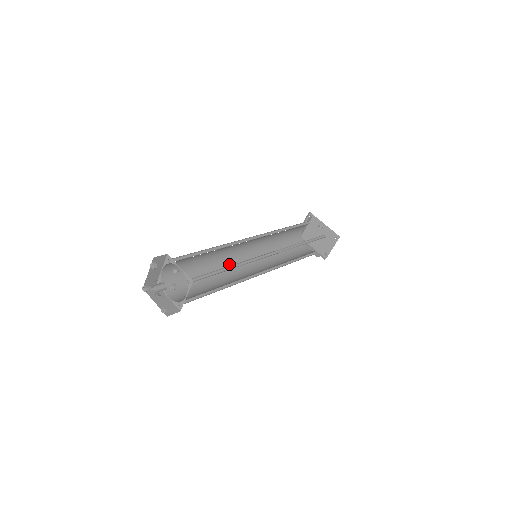
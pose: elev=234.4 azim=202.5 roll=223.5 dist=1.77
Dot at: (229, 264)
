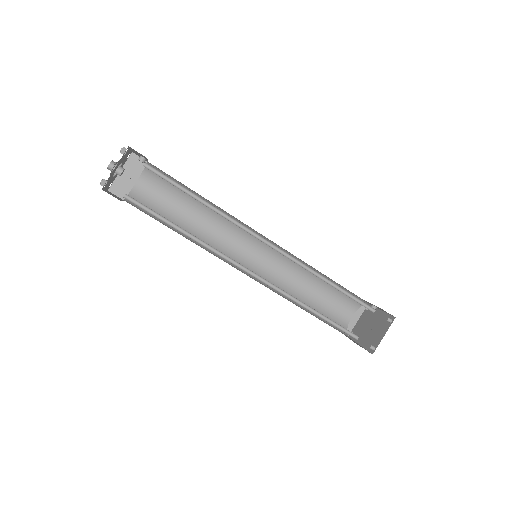
Dot at: occluded
